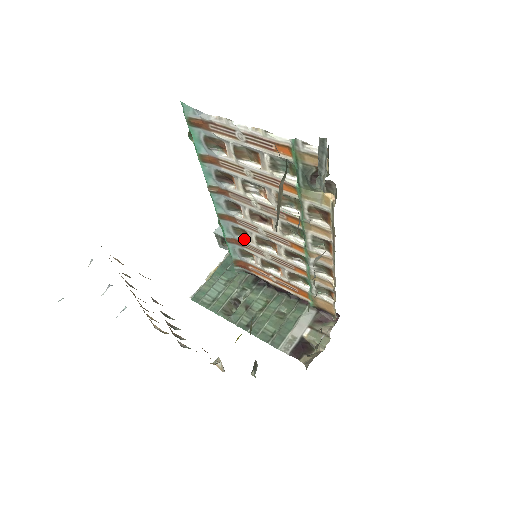
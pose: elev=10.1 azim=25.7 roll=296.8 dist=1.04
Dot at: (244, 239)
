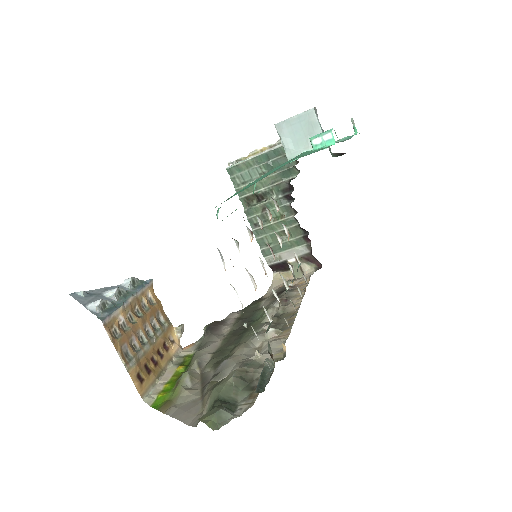
Dot at: (268, 212)
